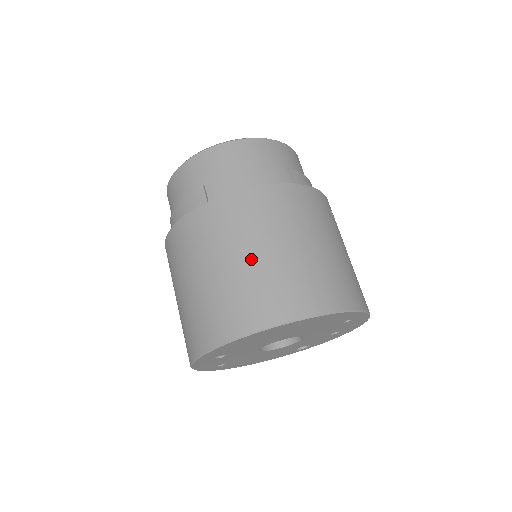
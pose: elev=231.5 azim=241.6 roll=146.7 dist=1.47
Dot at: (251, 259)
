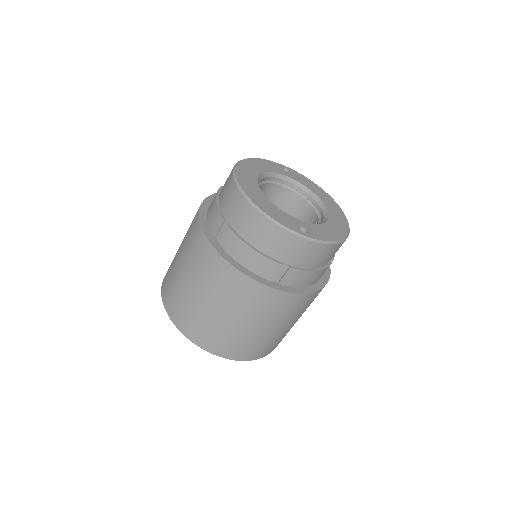
Dot at: (267, 331)
